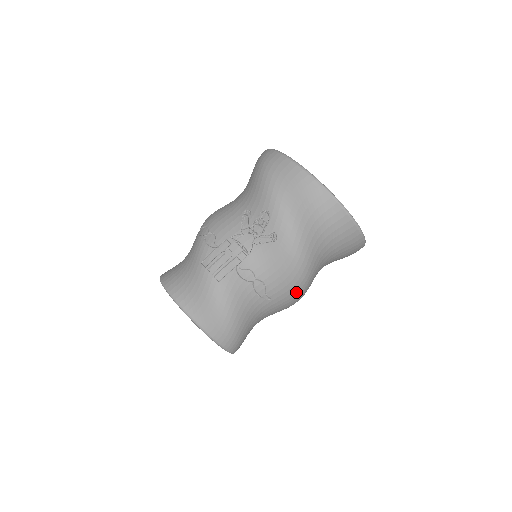
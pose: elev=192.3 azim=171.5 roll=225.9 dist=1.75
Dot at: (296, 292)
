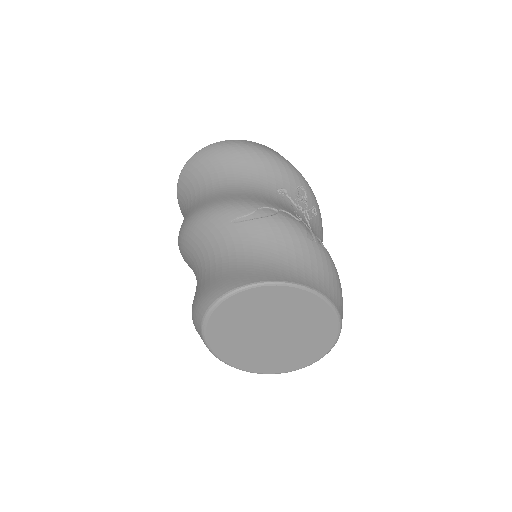
Dot at: occluded
